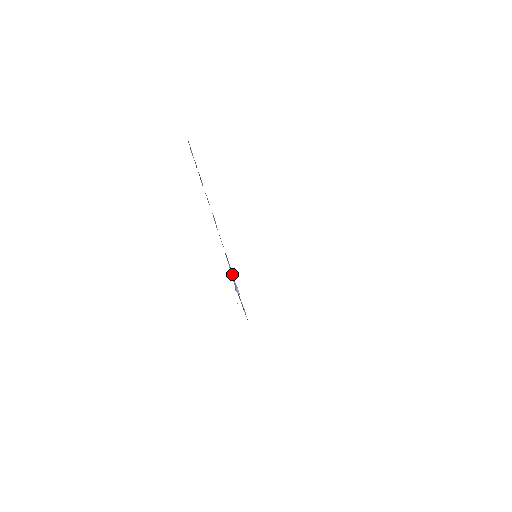
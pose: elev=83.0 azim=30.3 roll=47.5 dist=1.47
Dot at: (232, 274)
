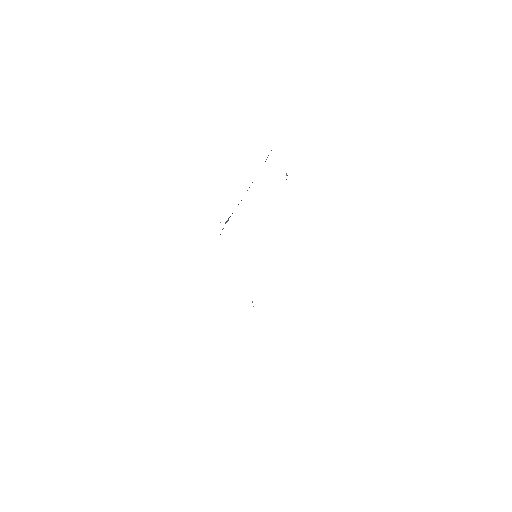
Dot at: occluded
